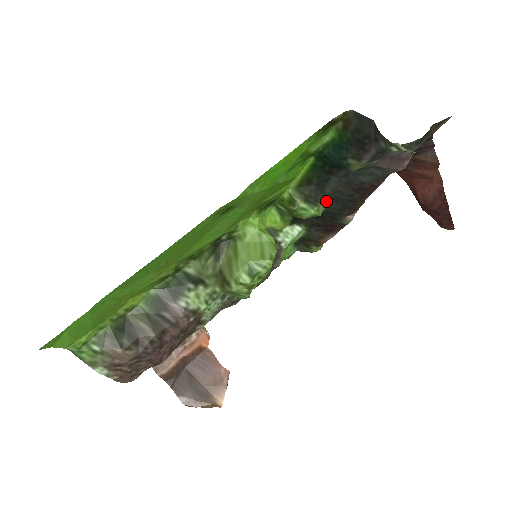
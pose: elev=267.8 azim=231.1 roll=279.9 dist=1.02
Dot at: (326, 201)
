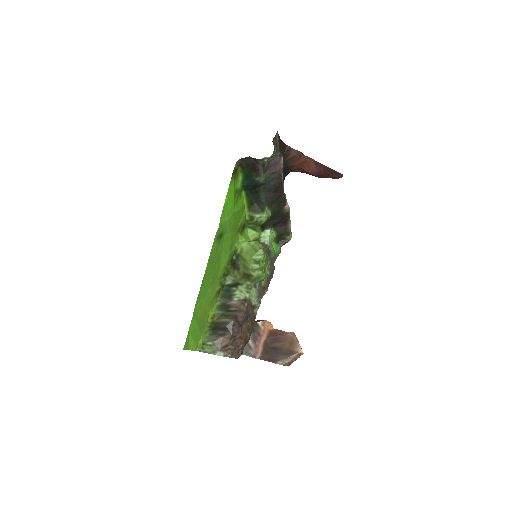
Dot at: (268, 207)
